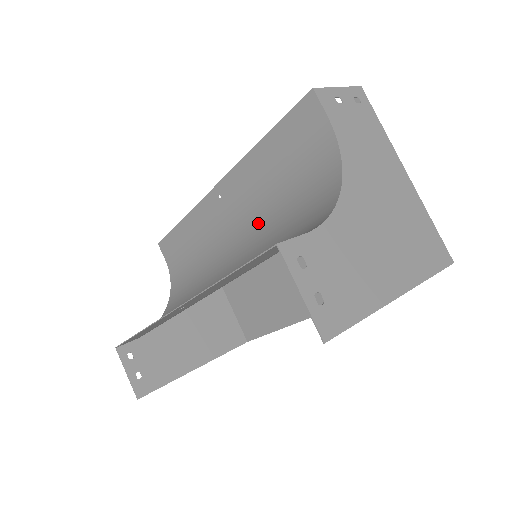
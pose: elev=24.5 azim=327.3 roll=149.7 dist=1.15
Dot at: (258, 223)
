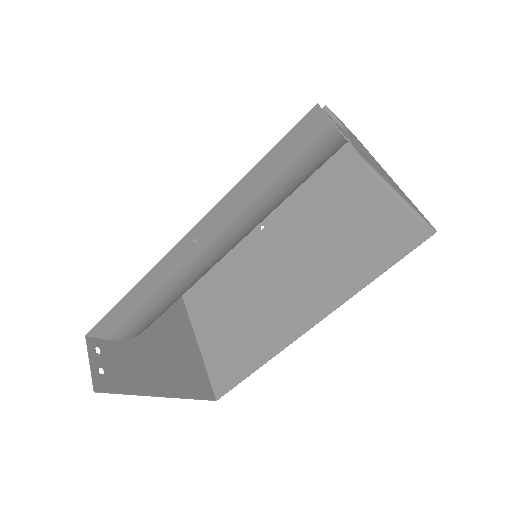
Dot at: occluded
